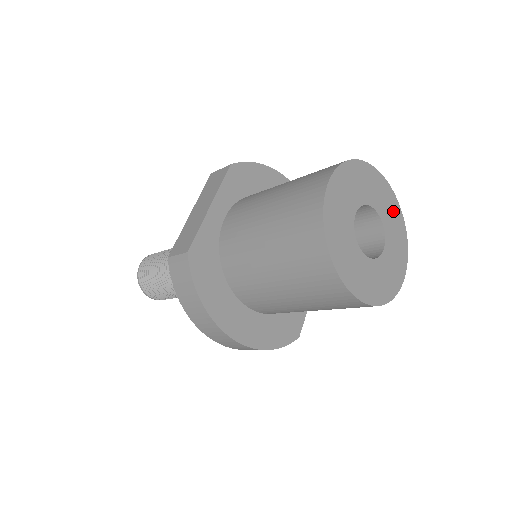
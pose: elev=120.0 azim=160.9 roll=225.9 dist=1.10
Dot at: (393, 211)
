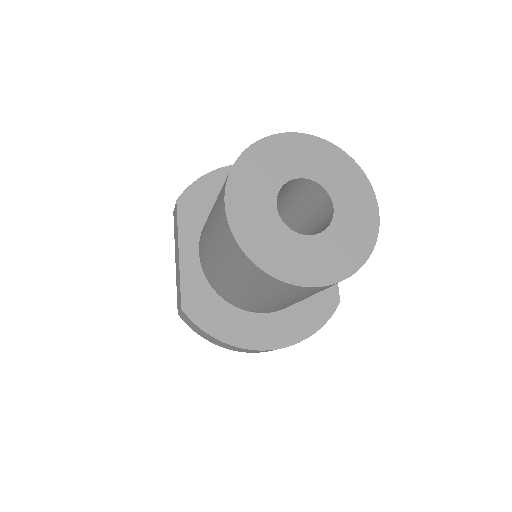
Dot at: (327, 158)
